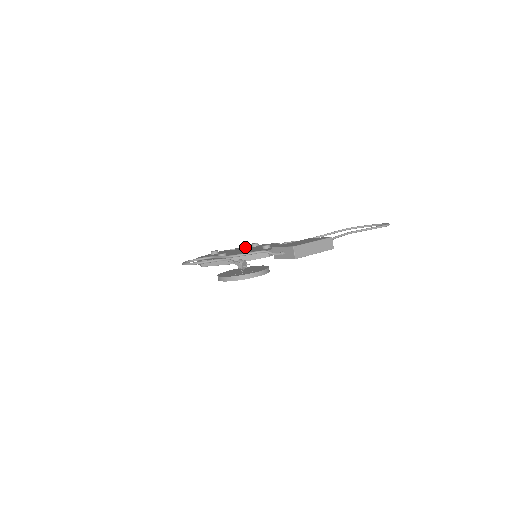
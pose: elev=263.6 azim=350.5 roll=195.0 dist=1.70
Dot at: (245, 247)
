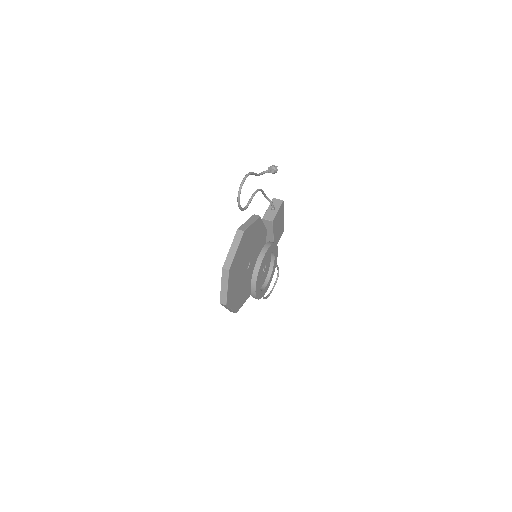
Dot at: occluded
